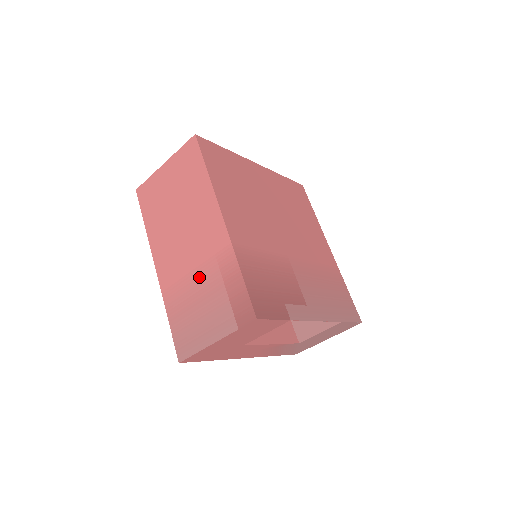
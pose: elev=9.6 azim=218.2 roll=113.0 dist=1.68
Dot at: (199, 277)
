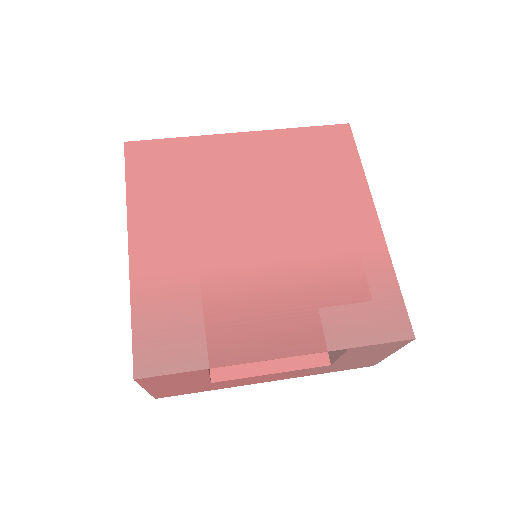
Dot at: occluded
